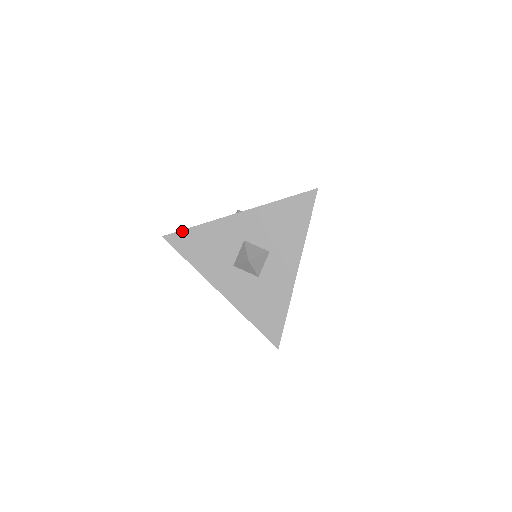
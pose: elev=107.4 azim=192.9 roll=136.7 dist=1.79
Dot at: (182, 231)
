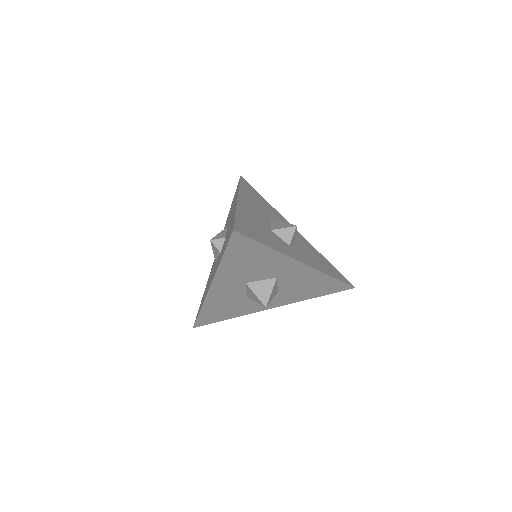
Dot at: (254, 241)
